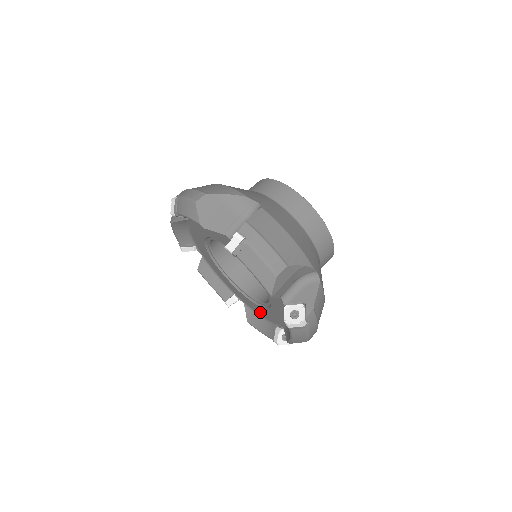
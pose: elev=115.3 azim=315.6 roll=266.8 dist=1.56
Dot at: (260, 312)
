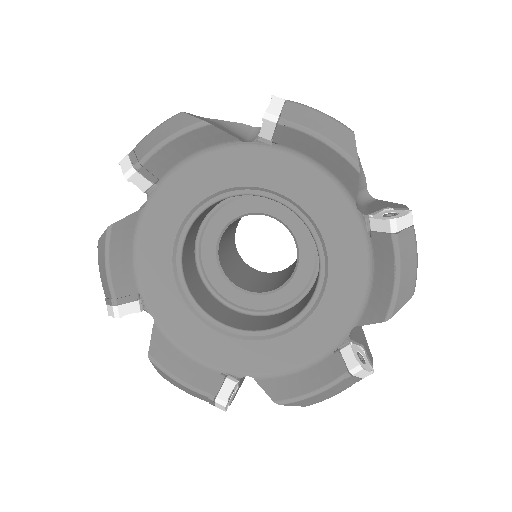
Dot at: (353, 275)
